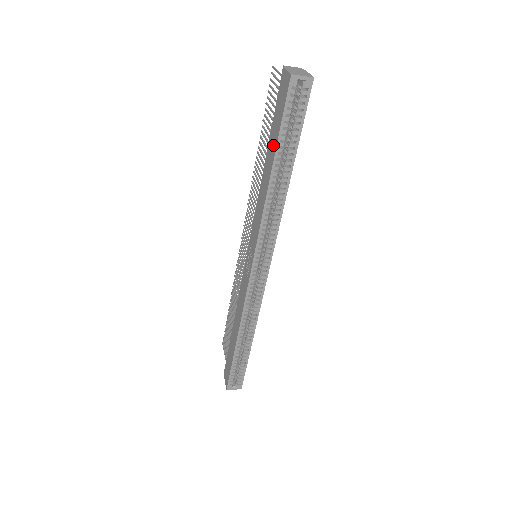
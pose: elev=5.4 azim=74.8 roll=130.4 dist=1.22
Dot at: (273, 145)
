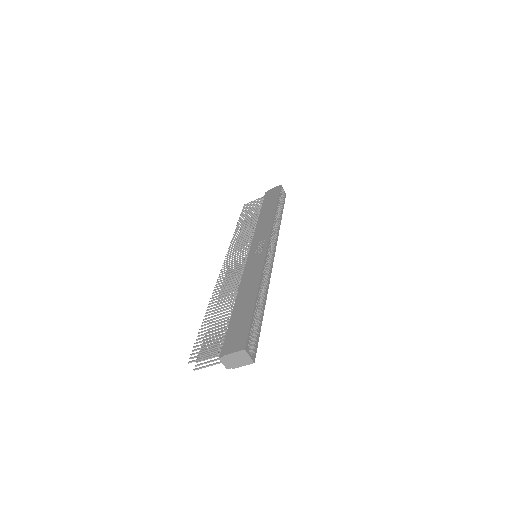
Dot at: (272, 203)
